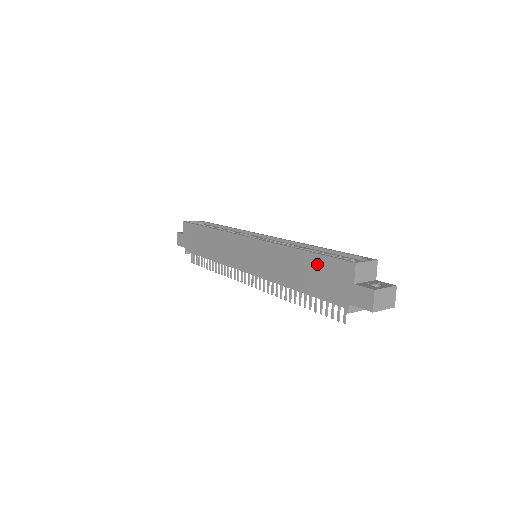
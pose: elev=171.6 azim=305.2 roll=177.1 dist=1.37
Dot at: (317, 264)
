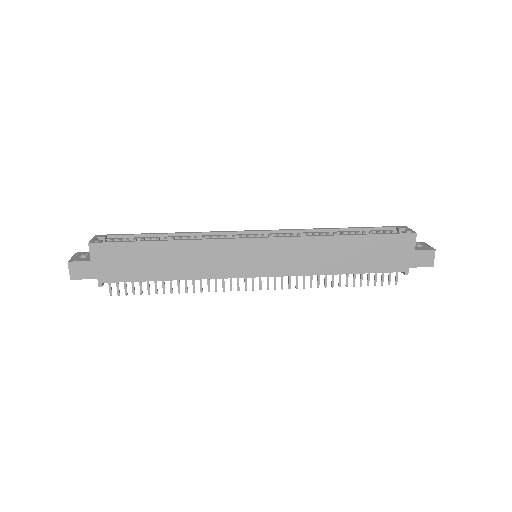
Dot at: (372, 244)
